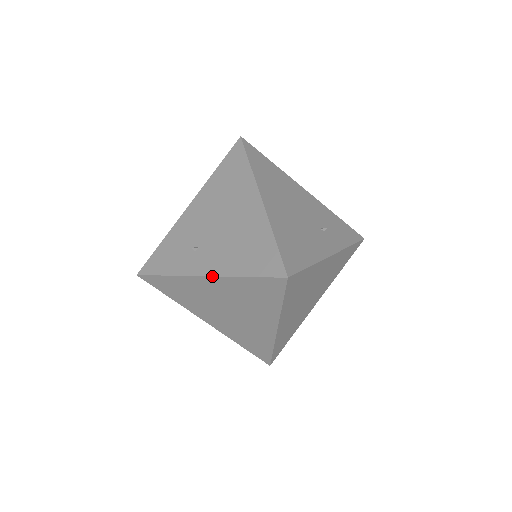
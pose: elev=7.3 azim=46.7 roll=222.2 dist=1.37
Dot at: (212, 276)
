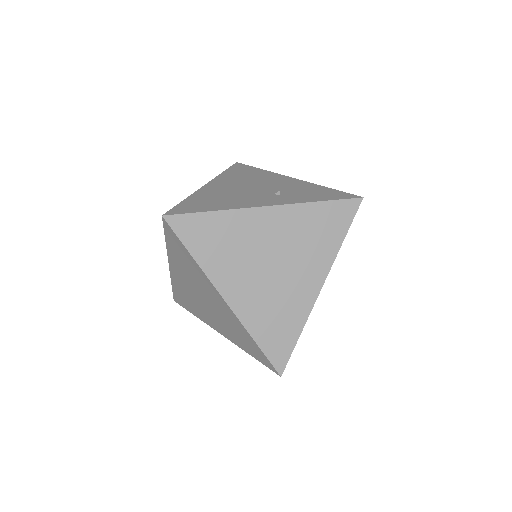
Dot at: (168, 260)
